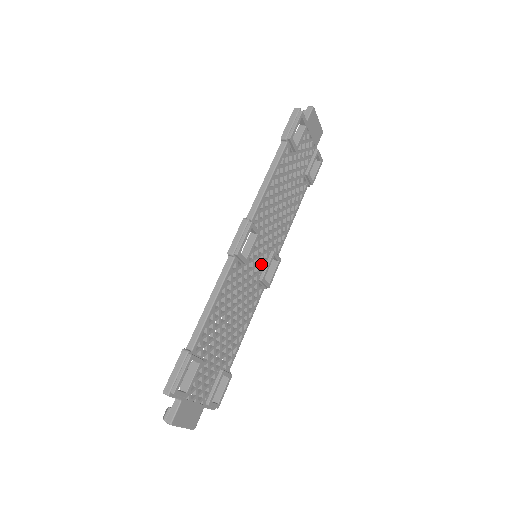
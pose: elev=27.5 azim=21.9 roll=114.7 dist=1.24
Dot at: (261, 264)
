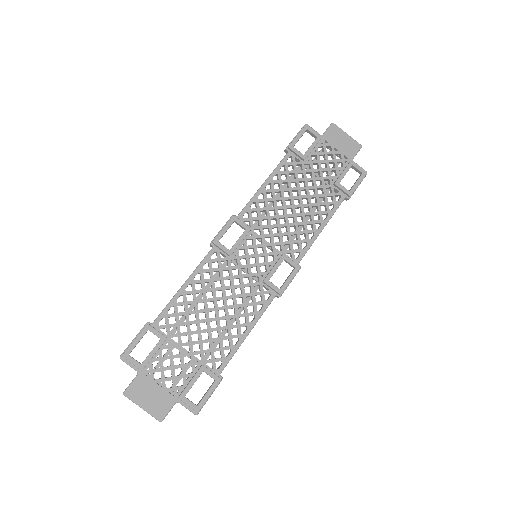
Dot at: (264, 265)
